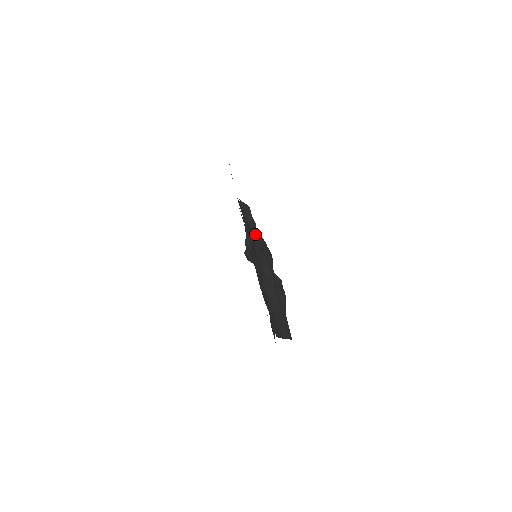
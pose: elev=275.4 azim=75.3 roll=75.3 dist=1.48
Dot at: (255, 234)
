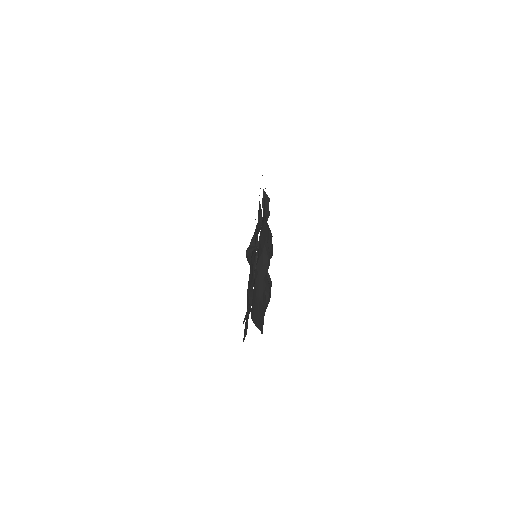
Dot at: (266, 221)
